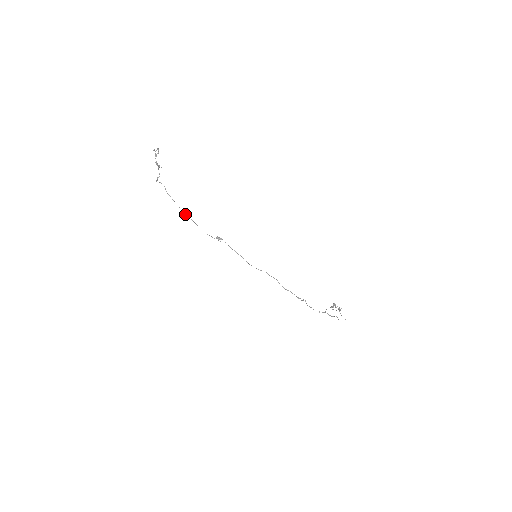
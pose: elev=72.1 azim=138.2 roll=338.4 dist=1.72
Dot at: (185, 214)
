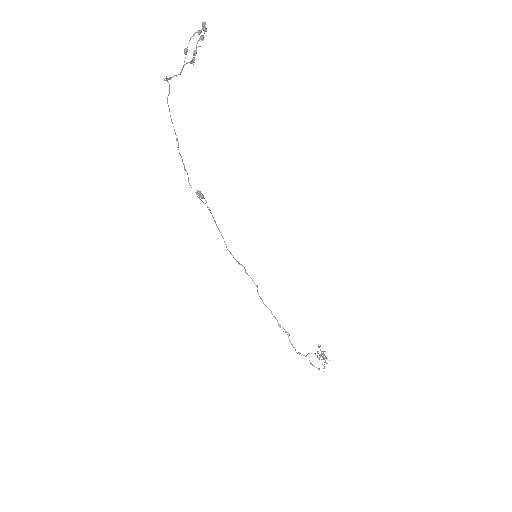
Dot at: (178, 147)
